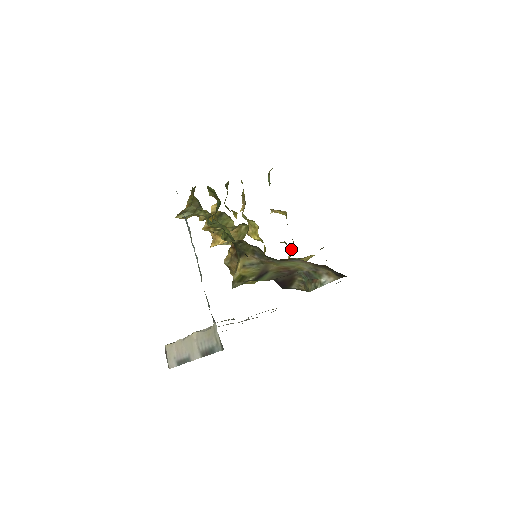
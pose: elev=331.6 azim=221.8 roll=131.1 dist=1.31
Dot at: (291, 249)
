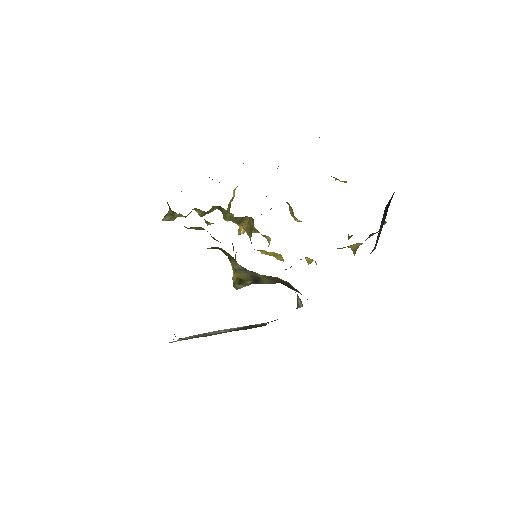
Dot at: occluded
